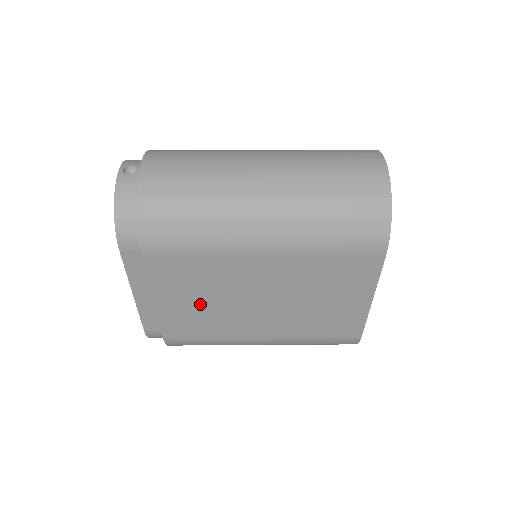
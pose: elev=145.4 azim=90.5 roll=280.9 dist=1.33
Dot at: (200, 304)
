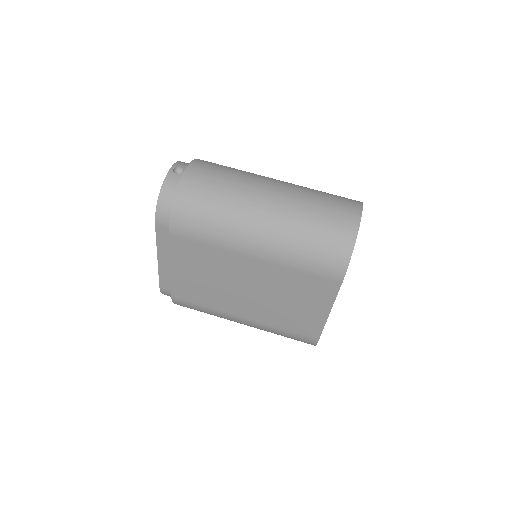
Dot at: (203, 279)
